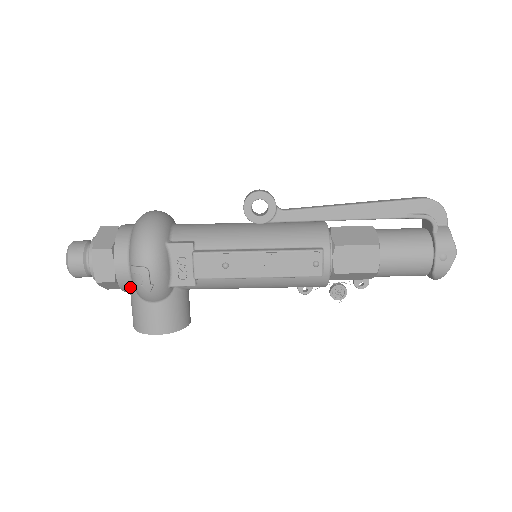
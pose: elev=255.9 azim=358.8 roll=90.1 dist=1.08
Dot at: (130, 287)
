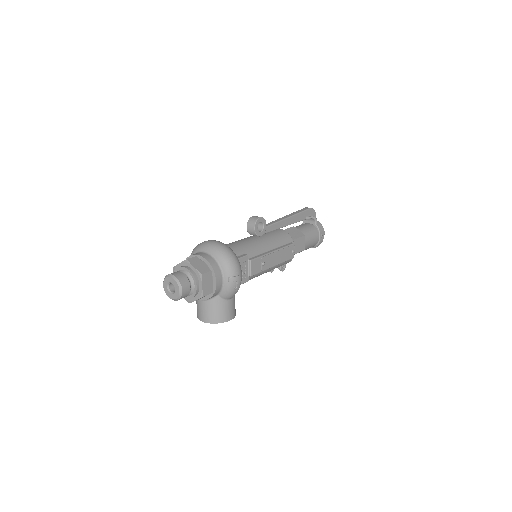
Dot at: (217, 294)
